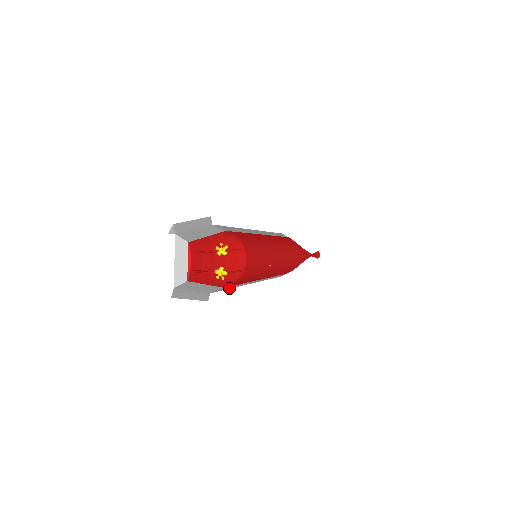
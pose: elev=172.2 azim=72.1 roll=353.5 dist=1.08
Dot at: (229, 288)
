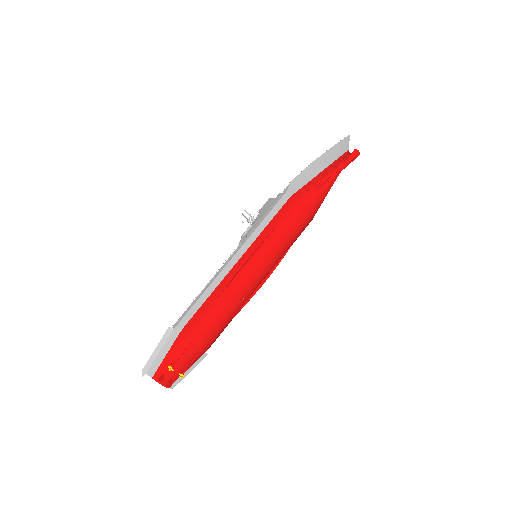
Dot at: occluded
